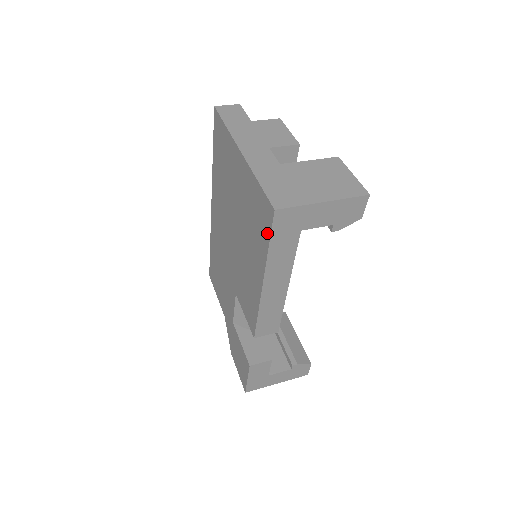
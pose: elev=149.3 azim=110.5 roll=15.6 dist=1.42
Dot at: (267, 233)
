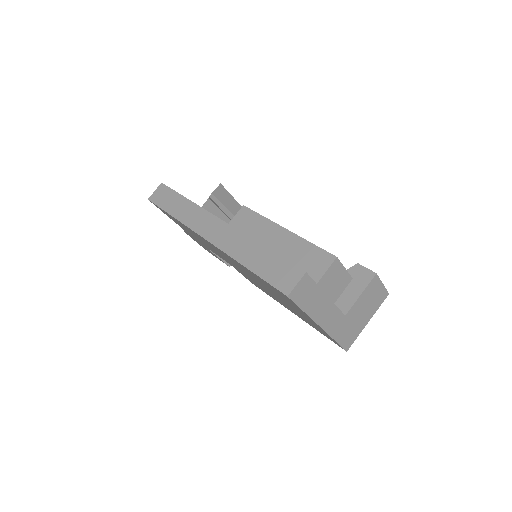
Dot at: occluded
